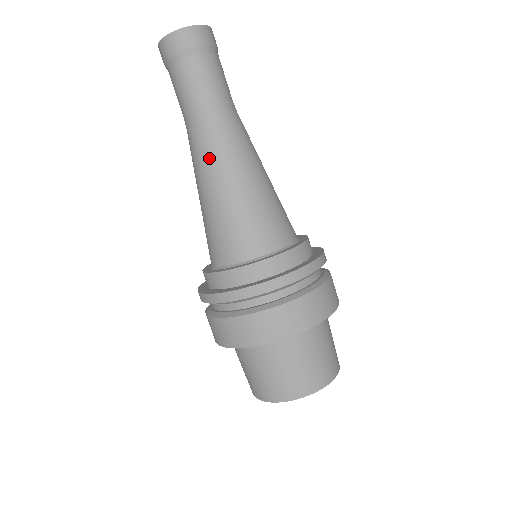
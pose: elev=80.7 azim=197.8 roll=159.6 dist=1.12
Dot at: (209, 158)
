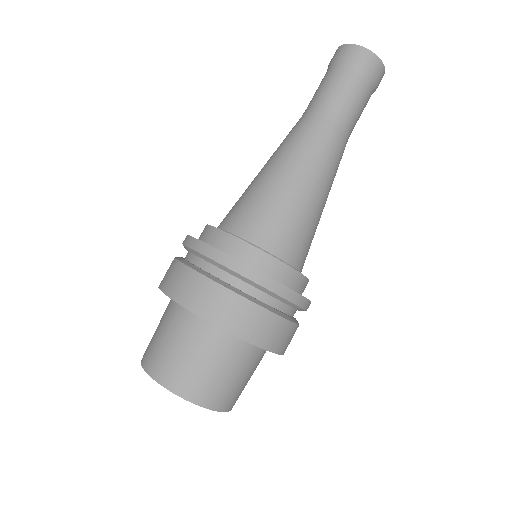
Dot at: (314, 154)
